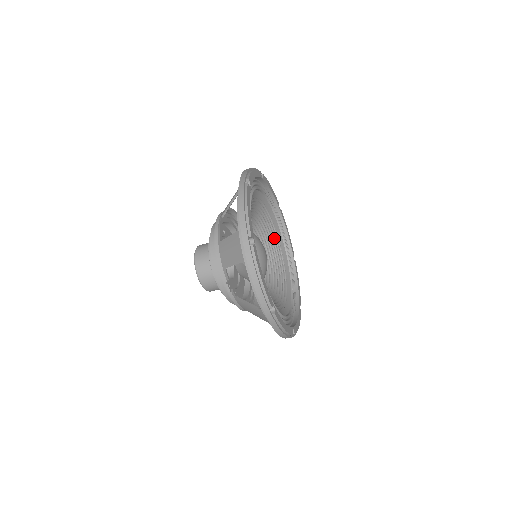
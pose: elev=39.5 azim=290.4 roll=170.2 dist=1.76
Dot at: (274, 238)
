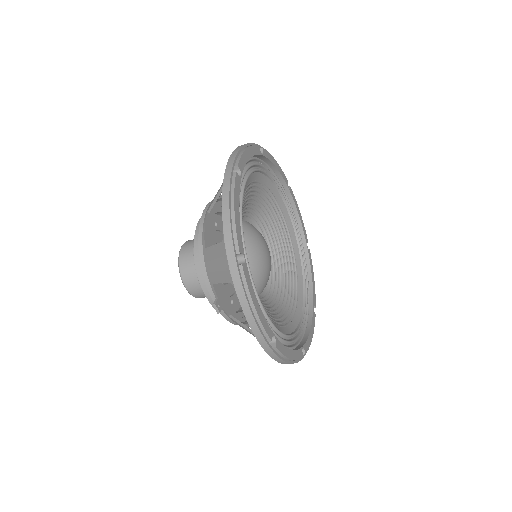
Dot at: (281, 225)
